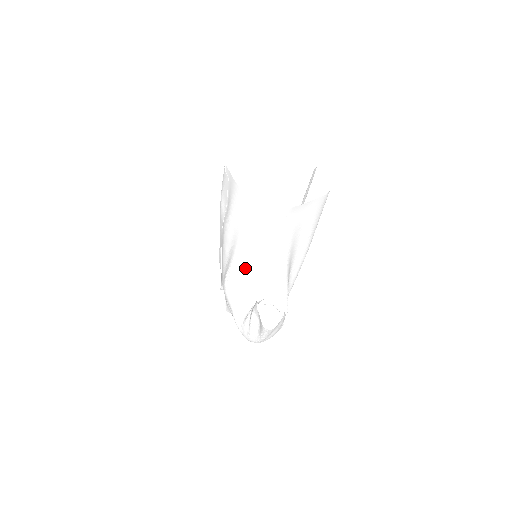
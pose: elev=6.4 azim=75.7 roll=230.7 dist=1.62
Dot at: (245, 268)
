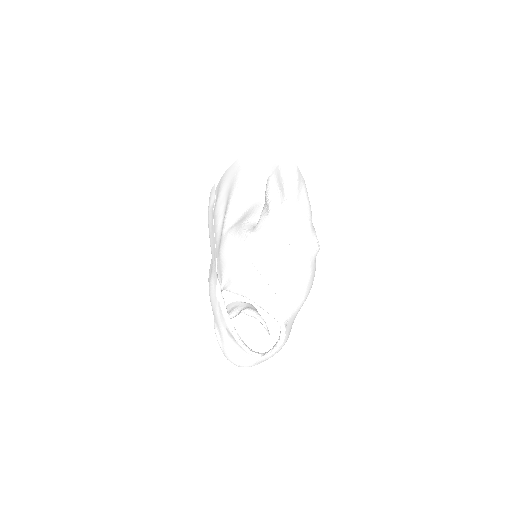
Dot at: (245, 199)
